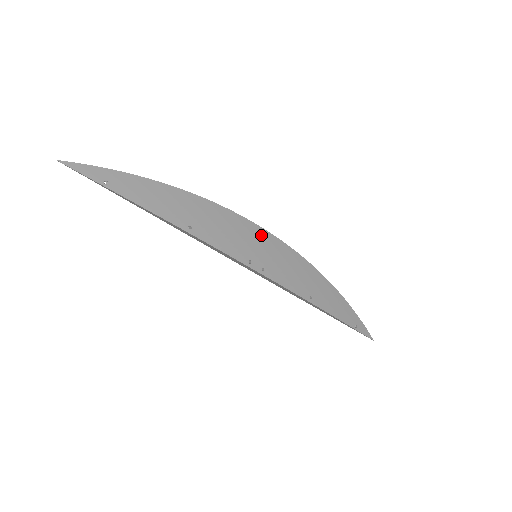
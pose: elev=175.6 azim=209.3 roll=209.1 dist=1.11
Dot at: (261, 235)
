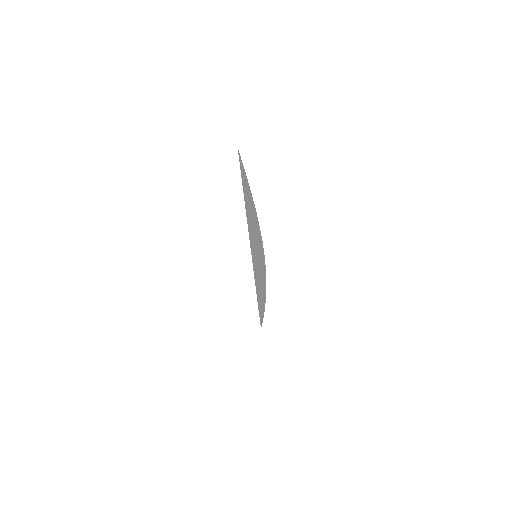
Dot at: occluded
